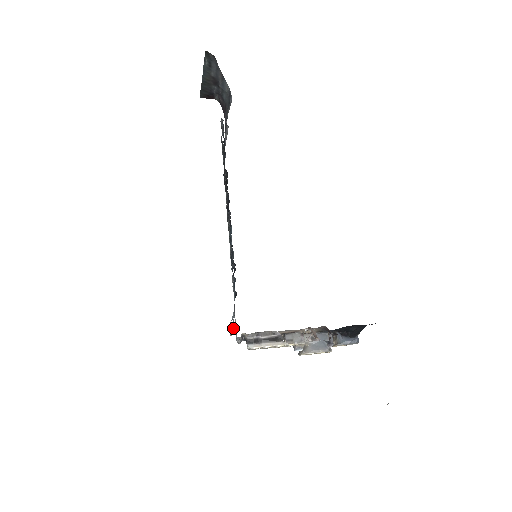
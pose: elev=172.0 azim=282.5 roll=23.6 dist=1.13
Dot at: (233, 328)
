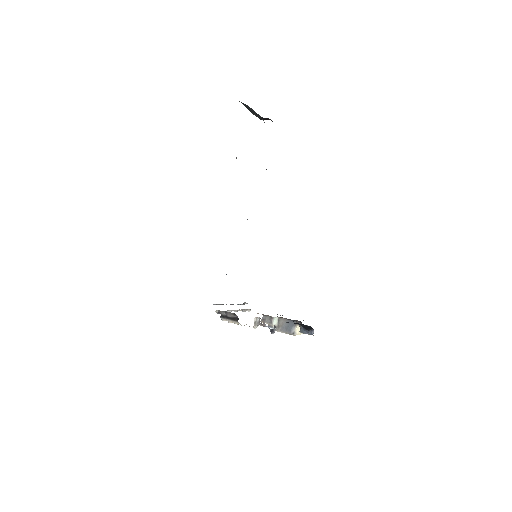
Dot at: (219, 304)
